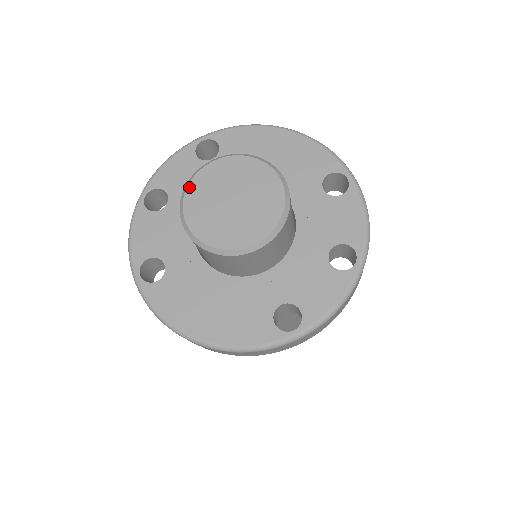
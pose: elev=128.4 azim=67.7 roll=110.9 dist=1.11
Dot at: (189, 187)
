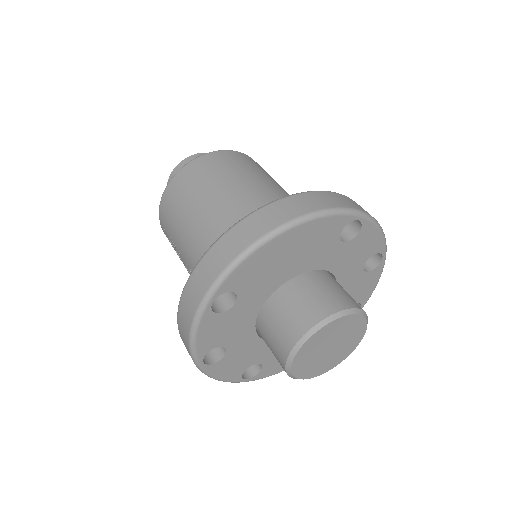
Dot at: (293, 371)
